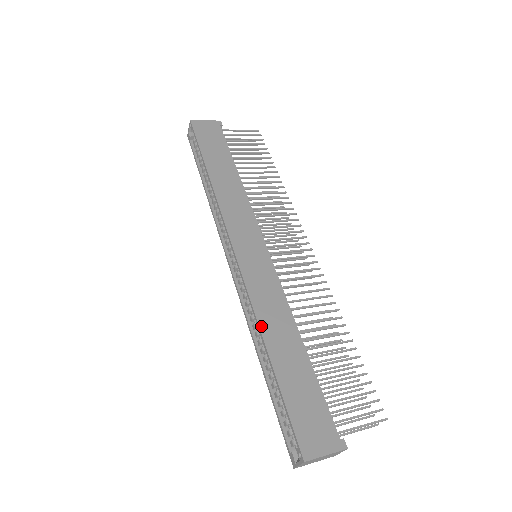
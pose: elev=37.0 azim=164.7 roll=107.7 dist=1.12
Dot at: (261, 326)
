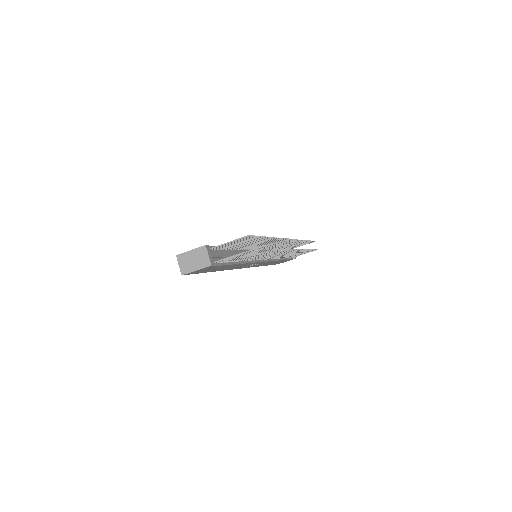
Dot at: occluded
